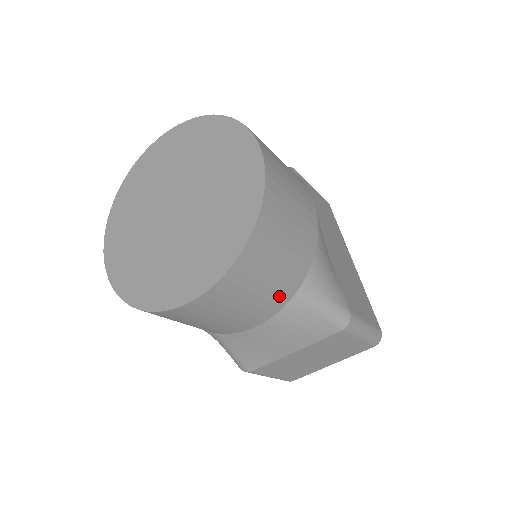
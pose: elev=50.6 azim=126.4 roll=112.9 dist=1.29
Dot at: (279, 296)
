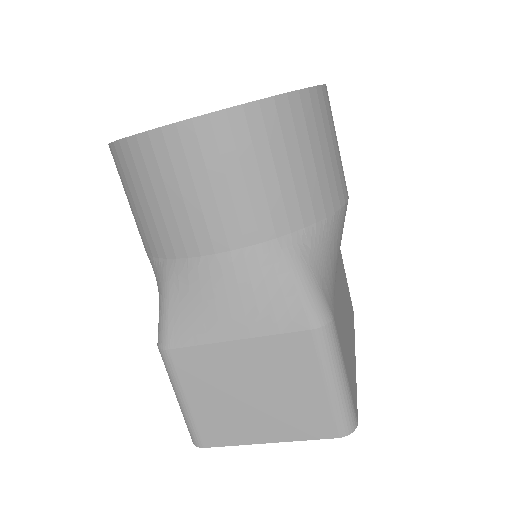
Dot at: (265, 216)
